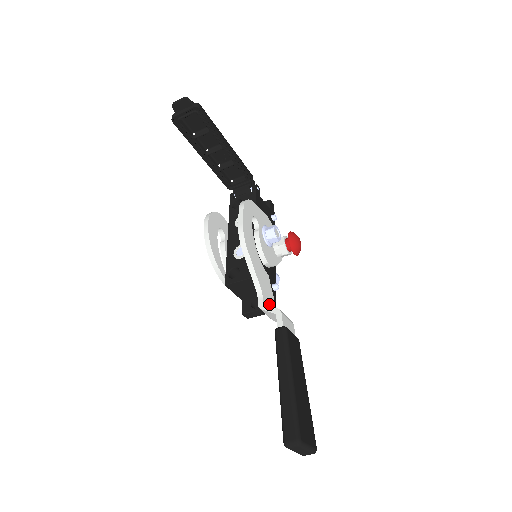
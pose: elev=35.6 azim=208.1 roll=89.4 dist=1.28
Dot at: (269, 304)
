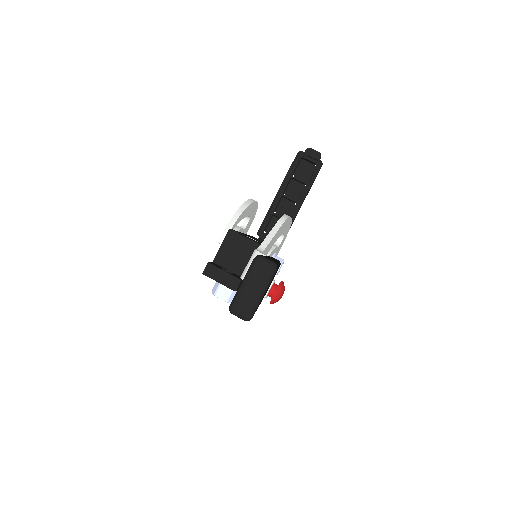
Dot at: occluded
